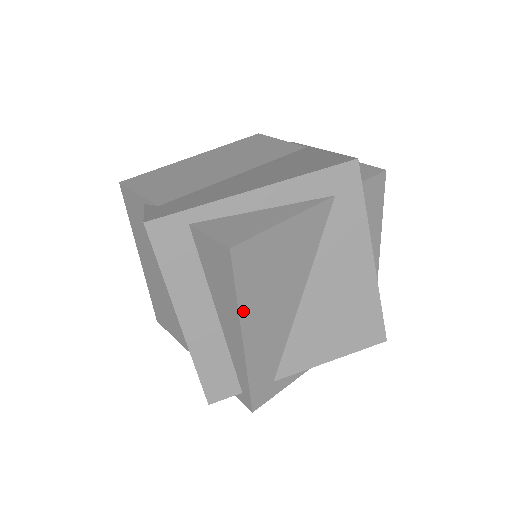
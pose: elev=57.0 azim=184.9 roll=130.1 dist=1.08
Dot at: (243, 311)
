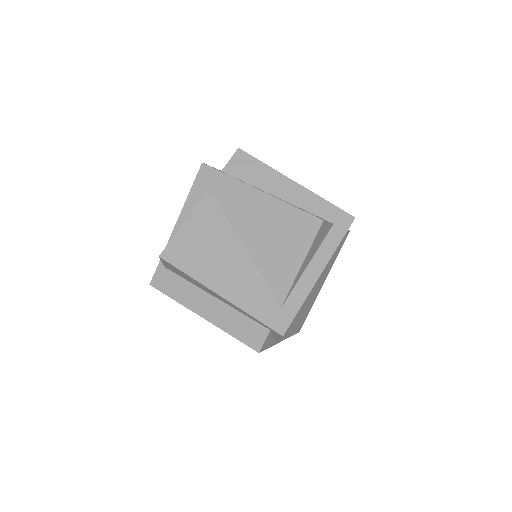
Dot at: (202, 280)
